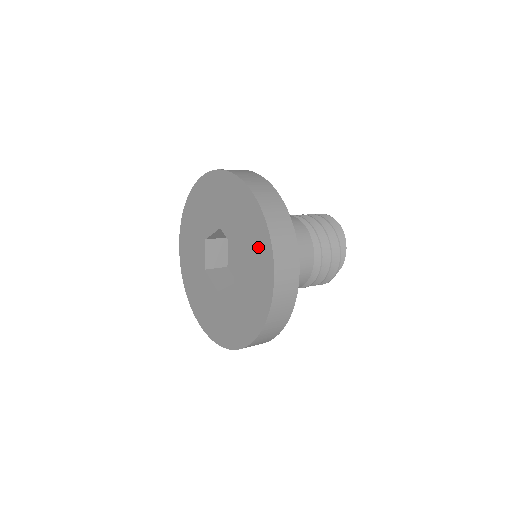
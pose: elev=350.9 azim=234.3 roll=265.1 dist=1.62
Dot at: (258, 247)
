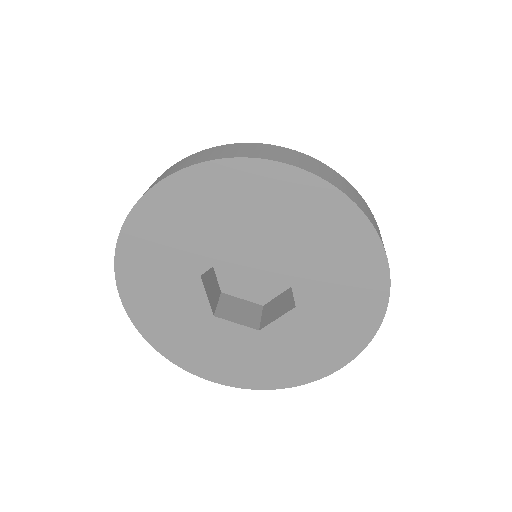
Dot at: (344, 242)
